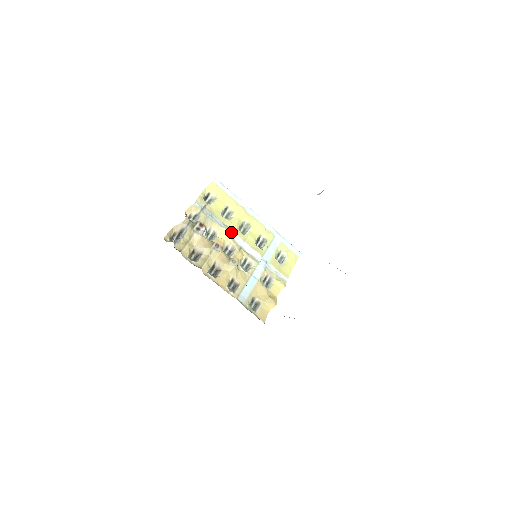
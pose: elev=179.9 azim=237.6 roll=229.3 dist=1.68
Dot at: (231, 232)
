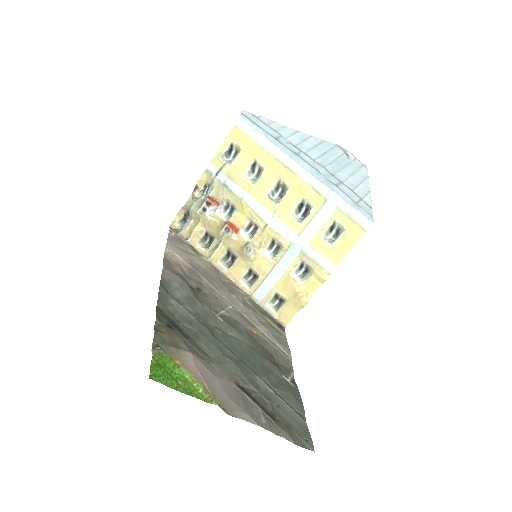
Dot at: (254, 203)
